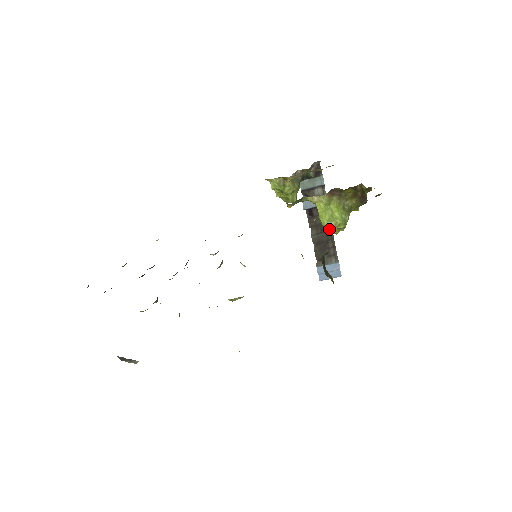
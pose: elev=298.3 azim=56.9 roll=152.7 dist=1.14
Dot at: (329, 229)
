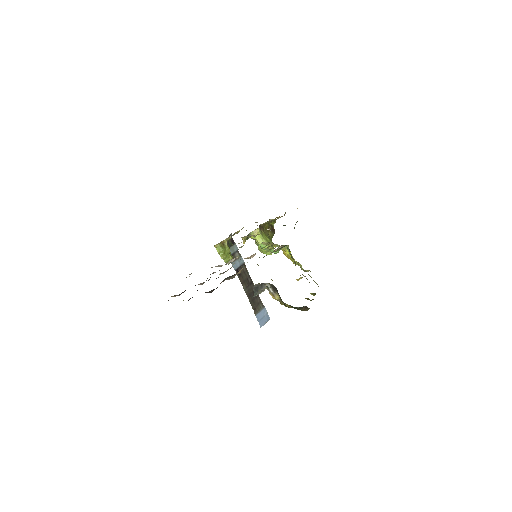
Dot at: (251, 282)
